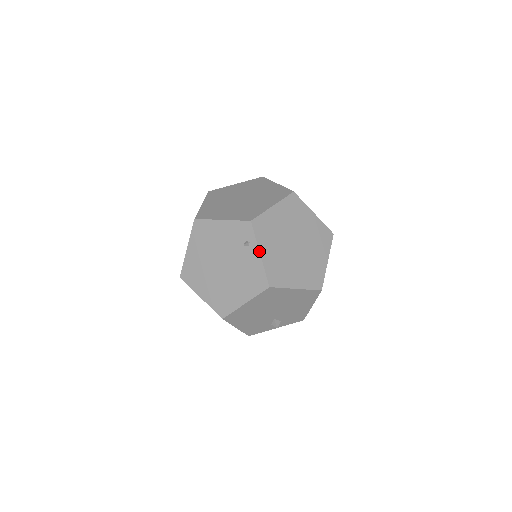
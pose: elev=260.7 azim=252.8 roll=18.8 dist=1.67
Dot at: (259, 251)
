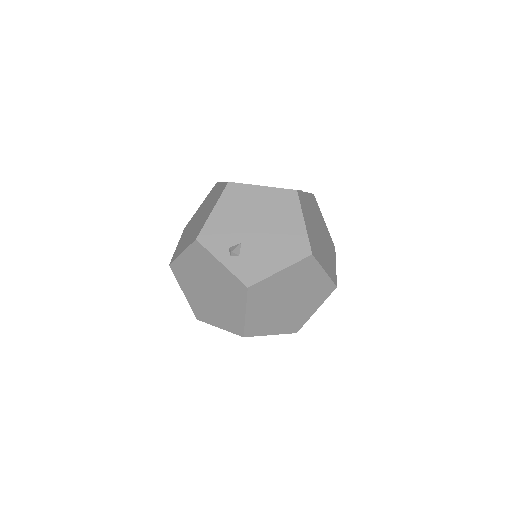
Dot at: (306, 192)
